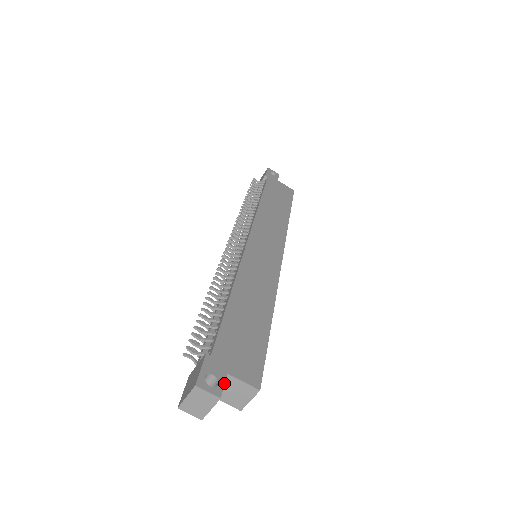
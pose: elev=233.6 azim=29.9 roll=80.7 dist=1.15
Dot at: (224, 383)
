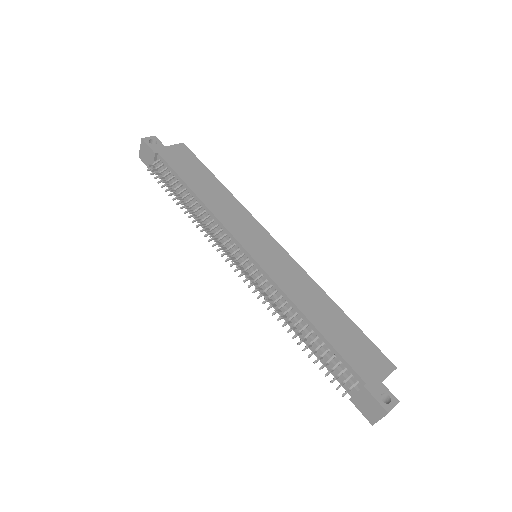
Dot at: (389, 391)
